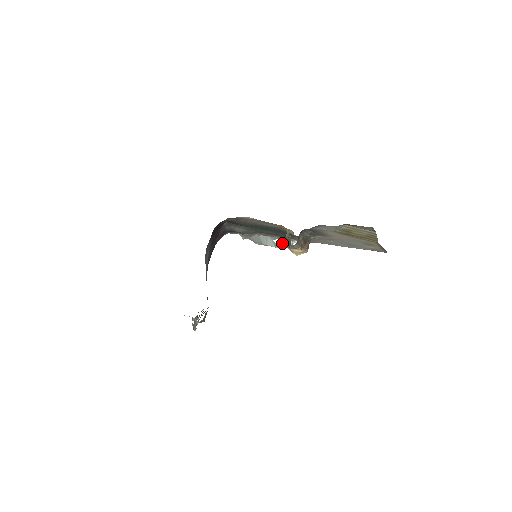
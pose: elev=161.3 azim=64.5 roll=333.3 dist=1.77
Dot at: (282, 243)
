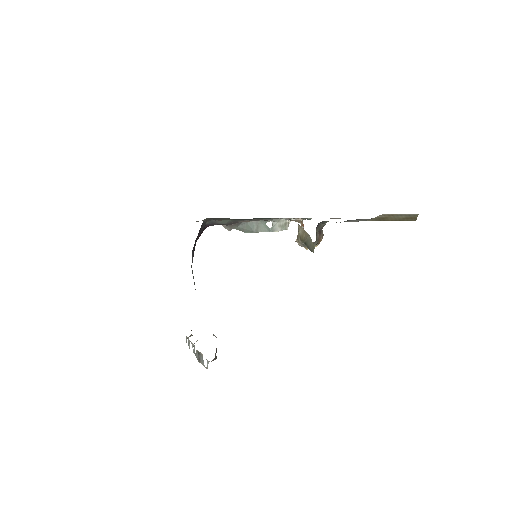
Dot at: (276, 225)
